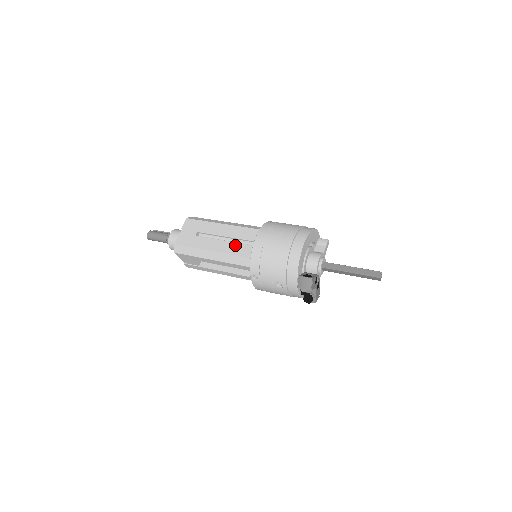
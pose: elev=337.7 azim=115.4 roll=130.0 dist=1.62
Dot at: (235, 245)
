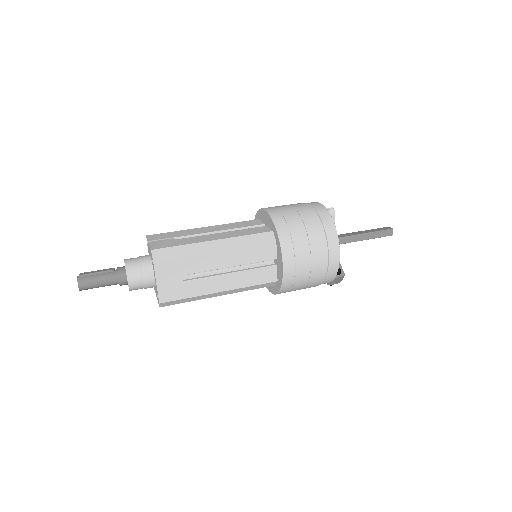
Dot at: (248, 274)
